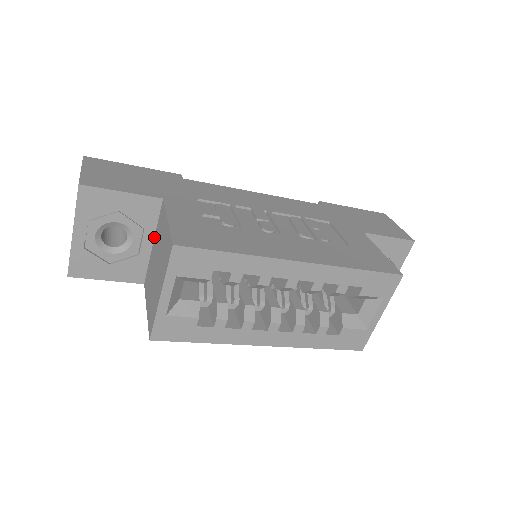
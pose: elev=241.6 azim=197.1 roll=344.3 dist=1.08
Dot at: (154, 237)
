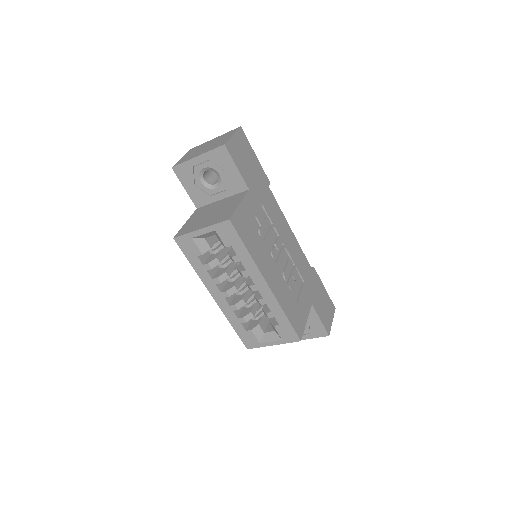
Dot at: (226, 198)
